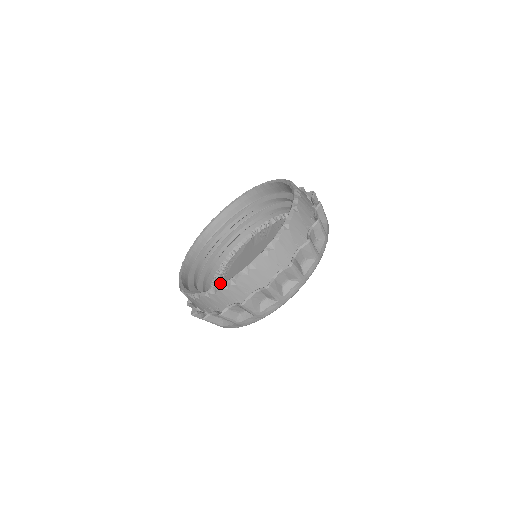
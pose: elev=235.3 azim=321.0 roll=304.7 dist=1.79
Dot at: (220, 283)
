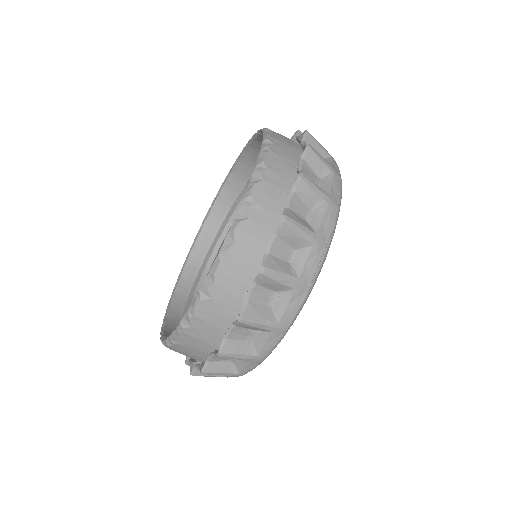
Dot at: occluded
